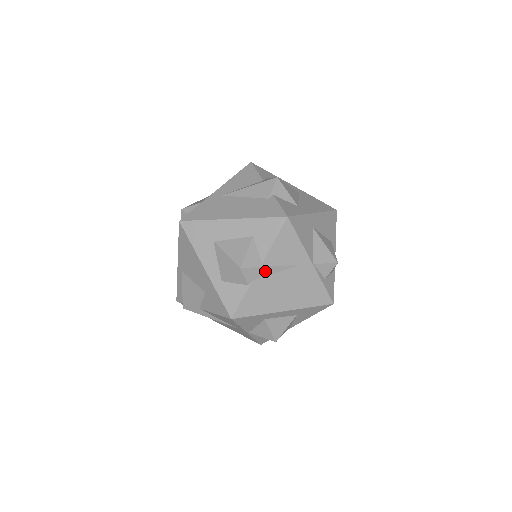
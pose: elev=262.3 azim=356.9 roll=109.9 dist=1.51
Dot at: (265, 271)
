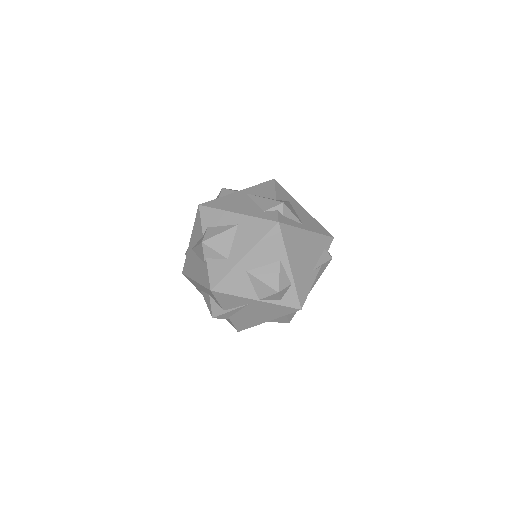
Dot at: (230, 313)
